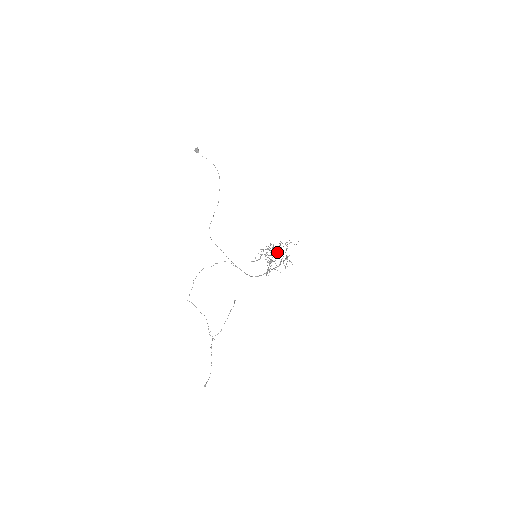
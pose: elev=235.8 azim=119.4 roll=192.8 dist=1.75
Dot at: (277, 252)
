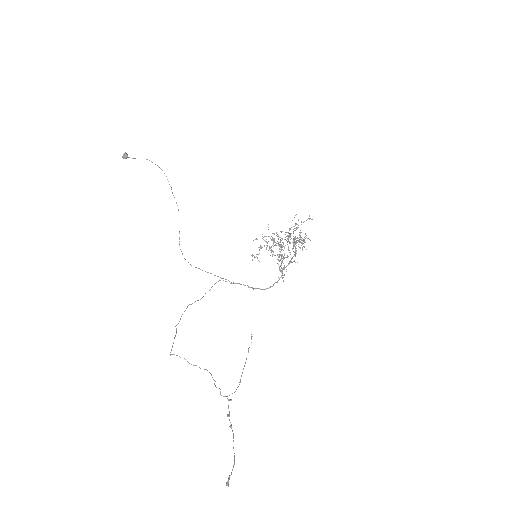
Dot at: (287, 242)
